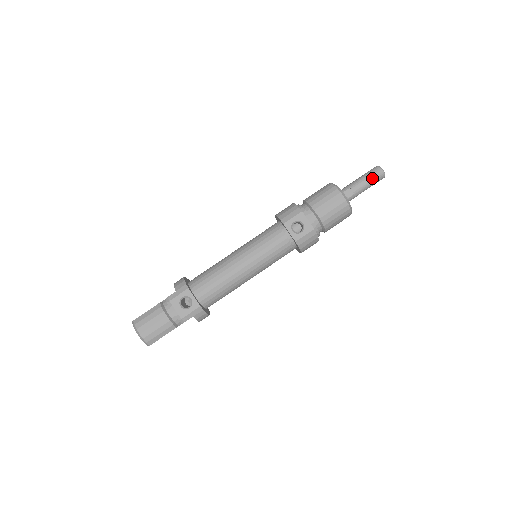
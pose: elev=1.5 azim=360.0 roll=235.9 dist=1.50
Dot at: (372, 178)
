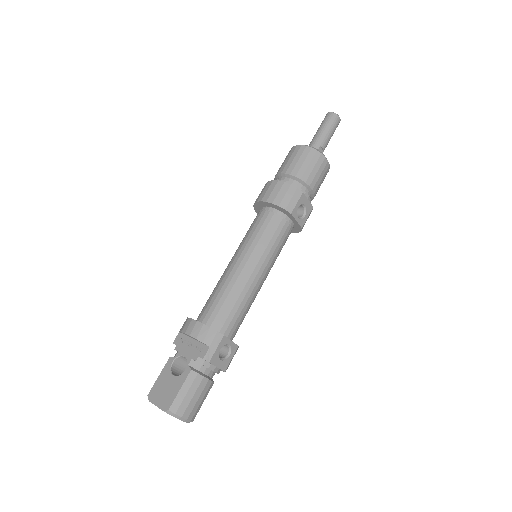
Dot at: (334, 129)
